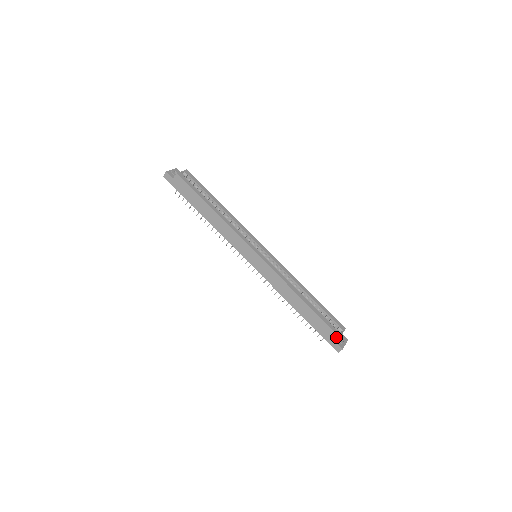
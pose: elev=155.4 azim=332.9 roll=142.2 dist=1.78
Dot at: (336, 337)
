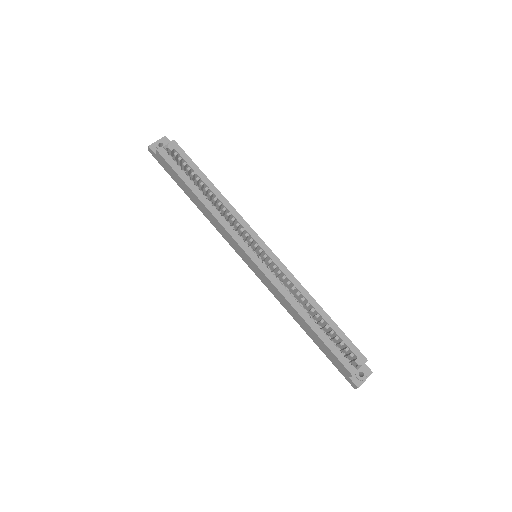
Dot at: (348, 373)
